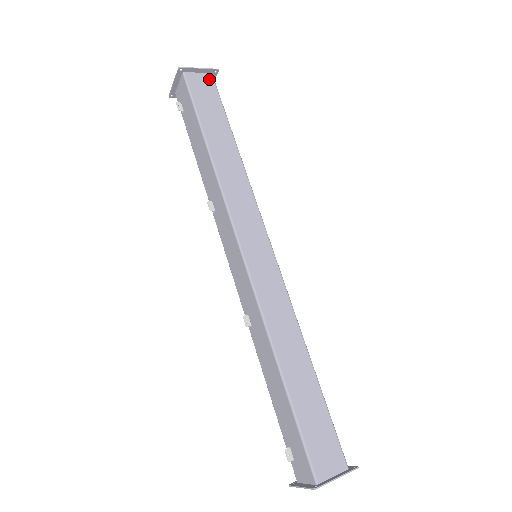
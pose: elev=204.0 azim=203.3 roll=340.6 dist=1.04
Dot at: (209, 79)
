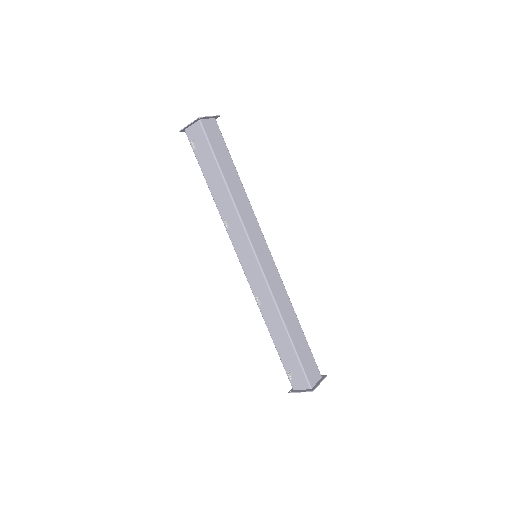
Dot at: (215, 123)
